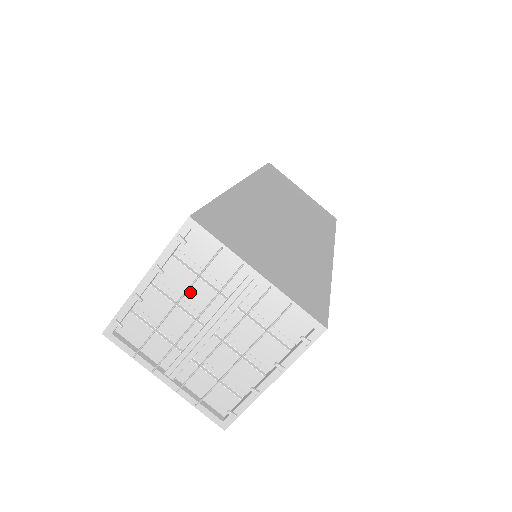
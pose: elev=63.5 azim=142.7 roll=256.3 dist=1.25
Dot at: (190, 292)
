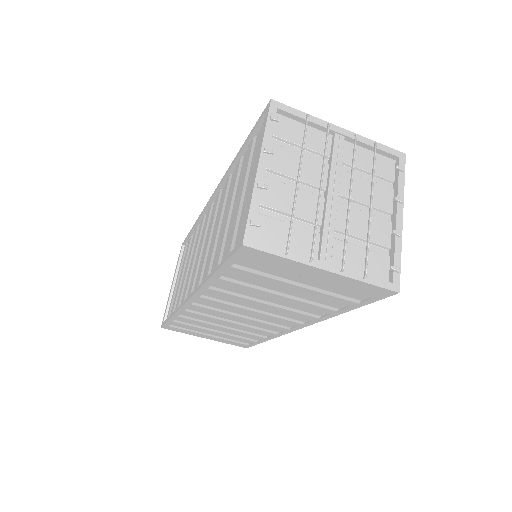
Dot at: occluded
